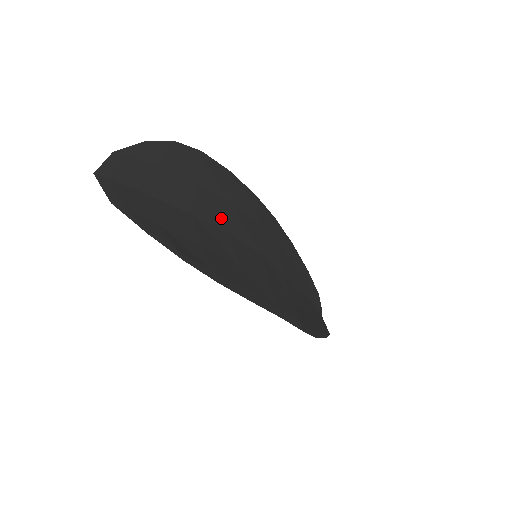
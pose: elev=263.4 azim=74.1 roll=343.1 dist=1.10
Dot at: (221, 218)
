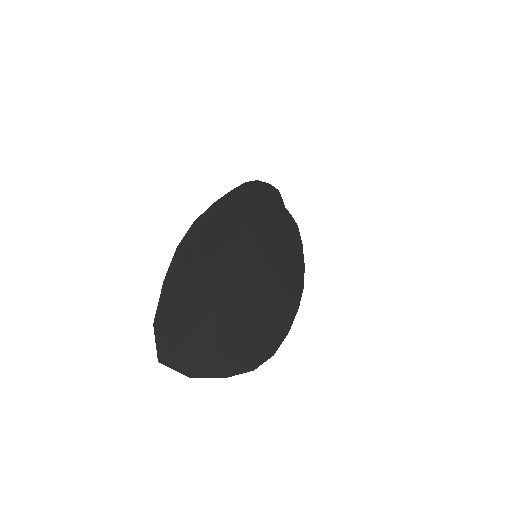
Dot at: (233, 268)
